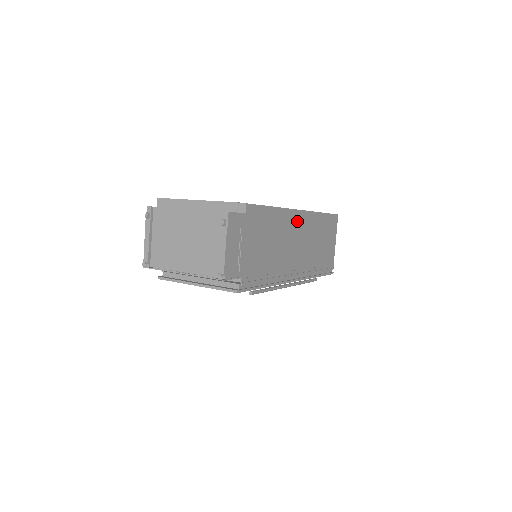
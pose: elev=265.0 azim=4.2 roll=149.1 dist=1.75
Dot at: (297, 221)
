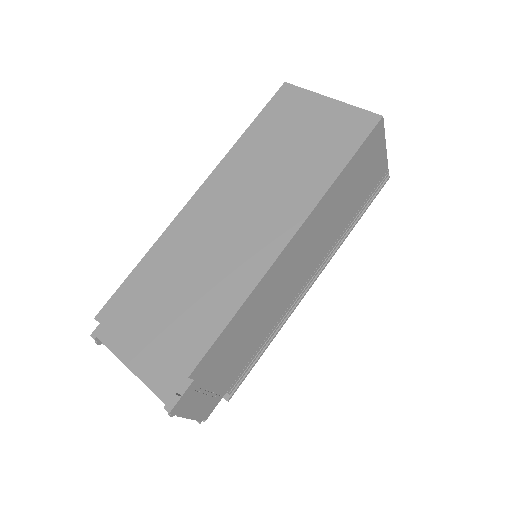
Dot at: (289, 255)
